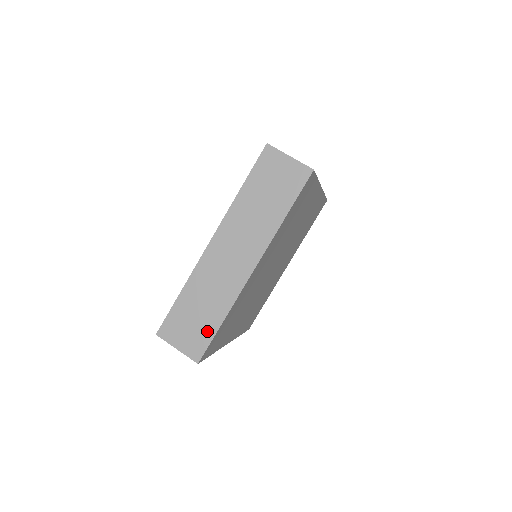
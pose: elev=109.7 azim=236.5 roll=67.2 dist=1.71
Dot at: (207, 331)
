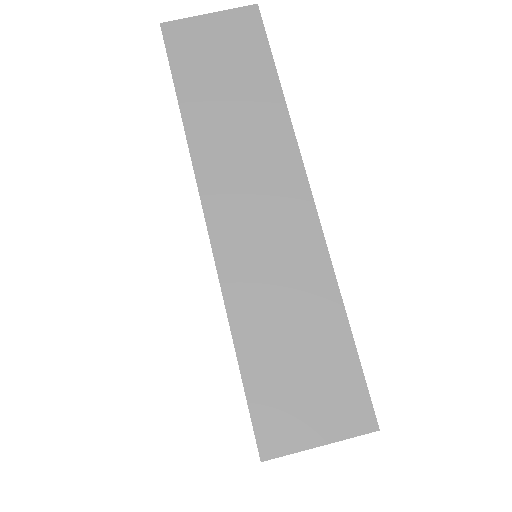
Dot at: (338, 359)
